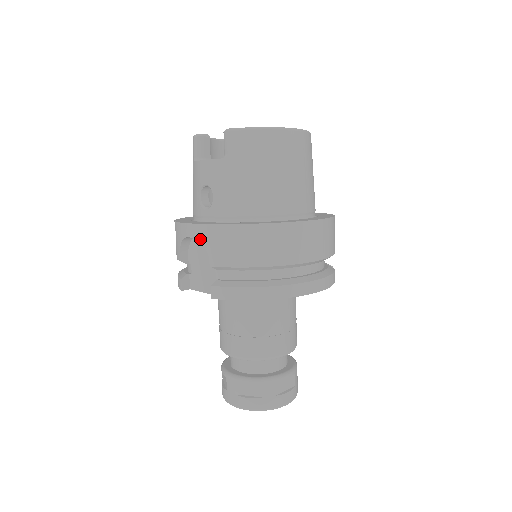
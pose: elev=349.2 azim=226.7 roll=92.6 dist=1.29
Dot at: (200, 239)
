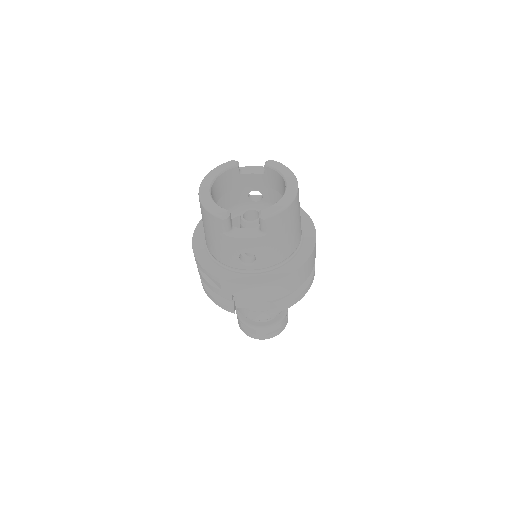
Dot at: (260, 291)
